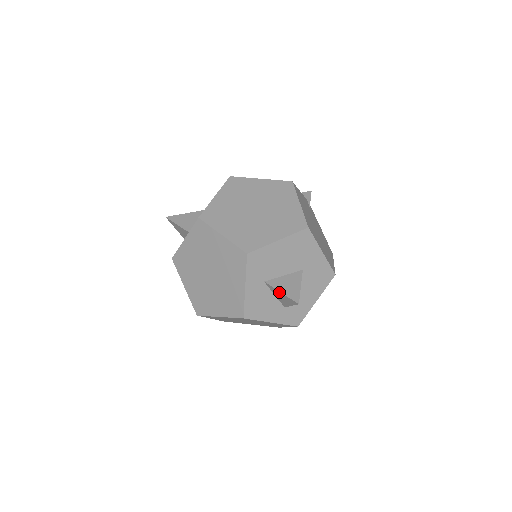
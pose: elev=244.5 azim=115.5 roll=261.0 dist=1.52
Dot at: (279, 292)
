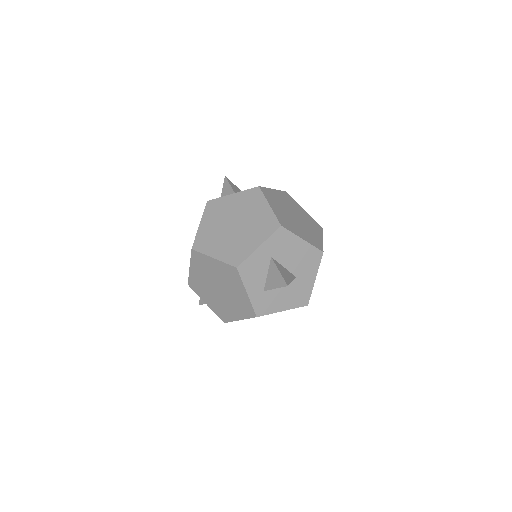
Dot at: (277, 270)
